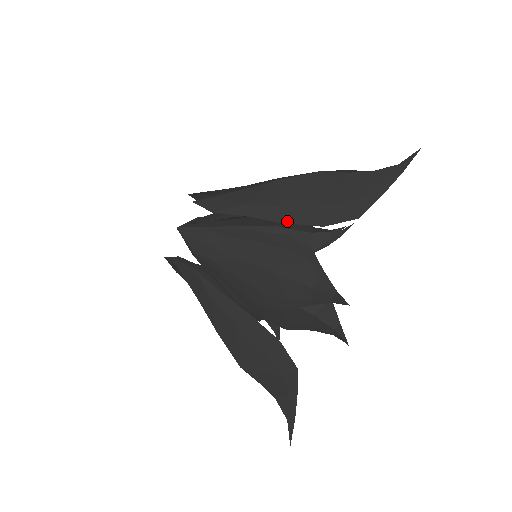
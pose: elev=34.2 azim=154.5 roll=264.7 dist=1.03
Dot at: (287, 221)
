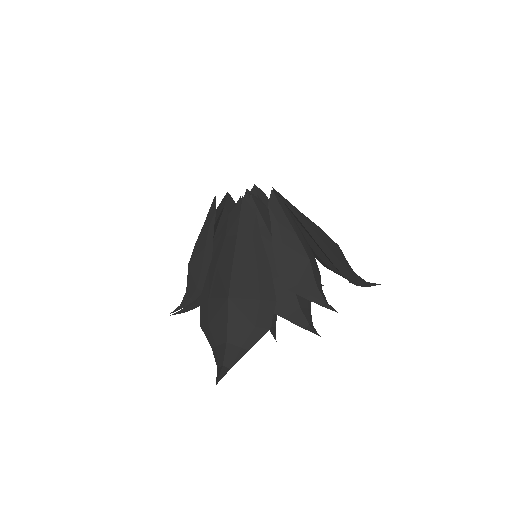
Dot at: (320, 246)
